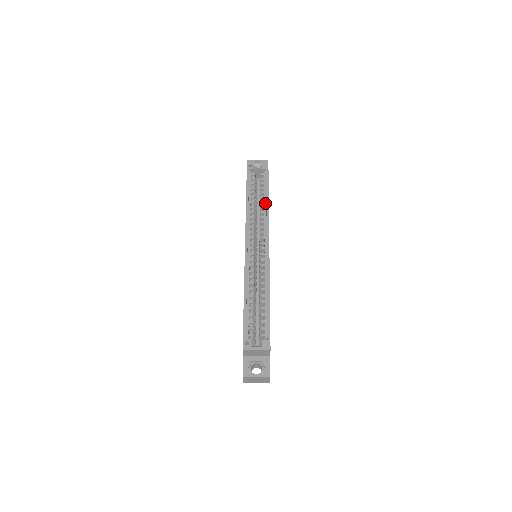
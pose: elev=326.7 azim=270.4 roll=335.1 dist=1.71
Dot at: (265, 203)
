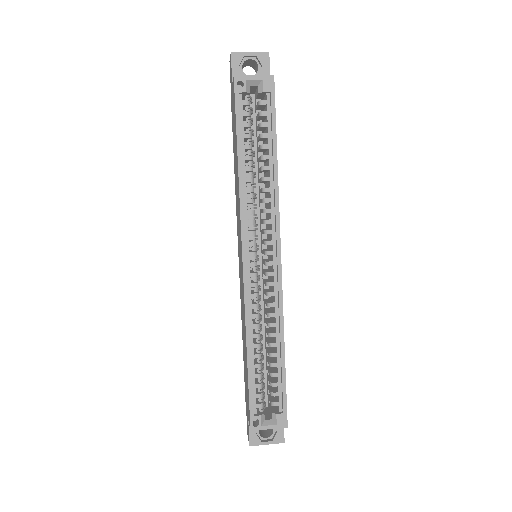
Dot at: (271, 171)
